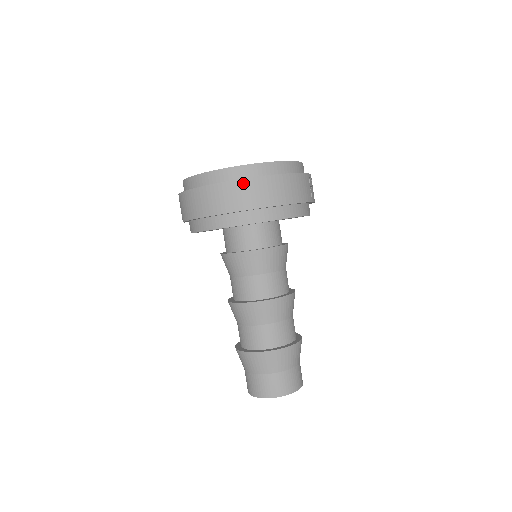
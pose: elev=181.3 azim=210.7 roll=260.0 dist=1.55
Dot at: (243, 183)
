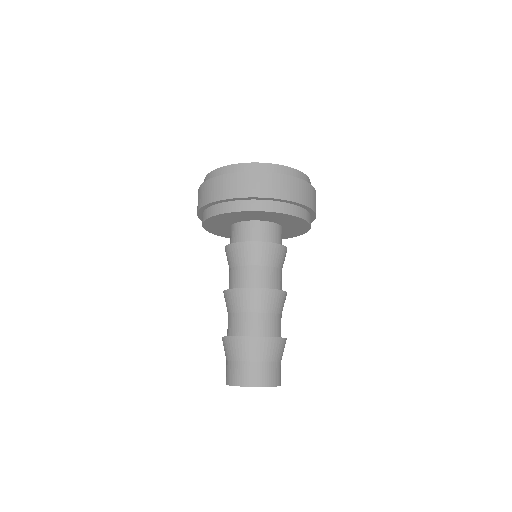
Dot at: (308, 186)
